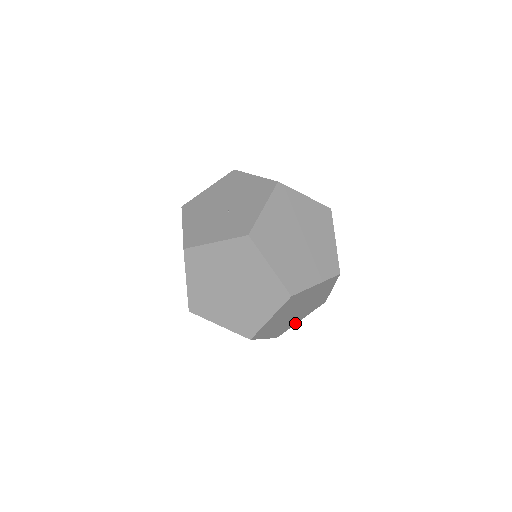
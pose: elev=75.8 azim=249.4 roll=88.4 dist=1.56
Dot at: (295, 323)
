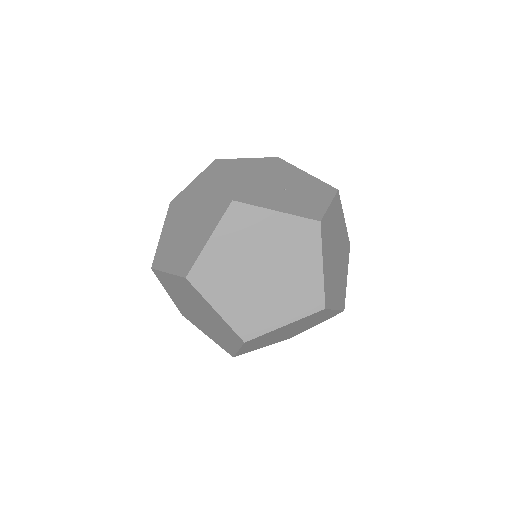
Dot at: (258, 348)
